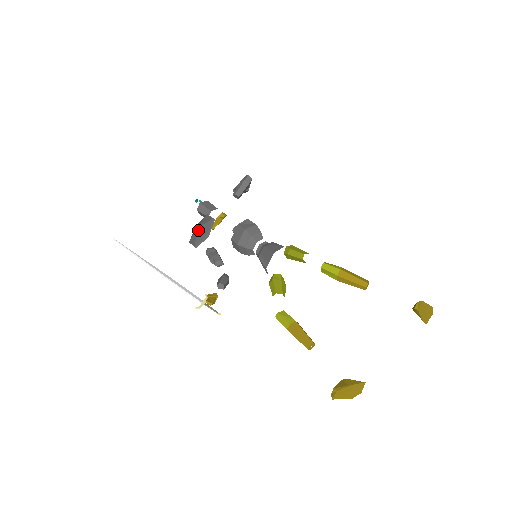
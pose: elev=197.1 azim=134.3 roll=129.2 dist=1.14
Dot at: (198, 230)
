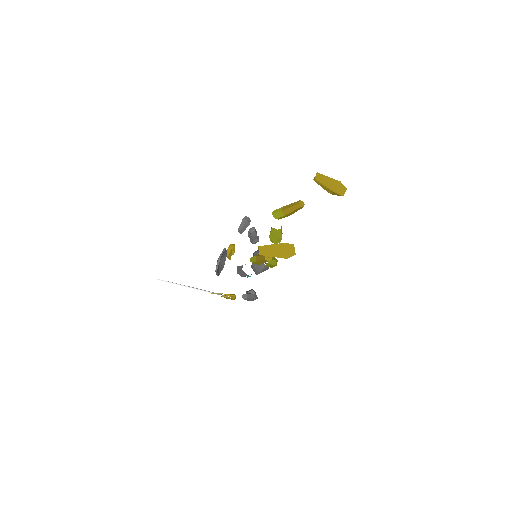
Dot at: (217, 261)
